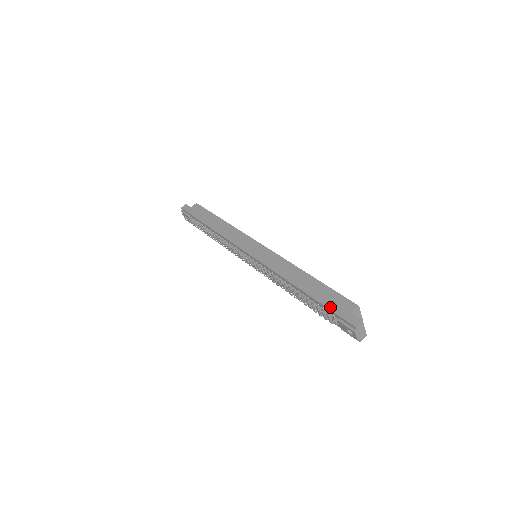
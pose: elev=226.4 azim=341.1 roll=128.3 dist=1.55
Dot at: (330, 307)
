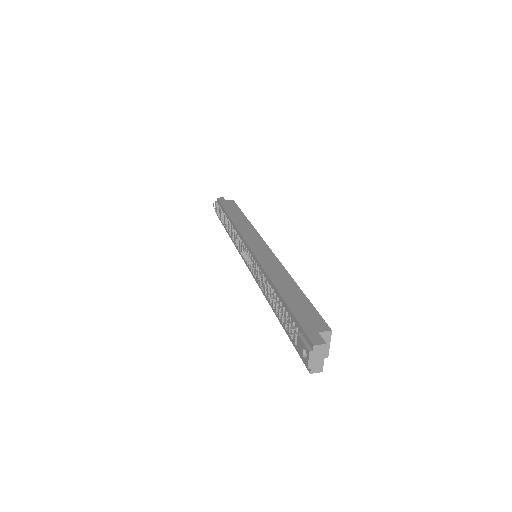
Dot at: (298, 317)
